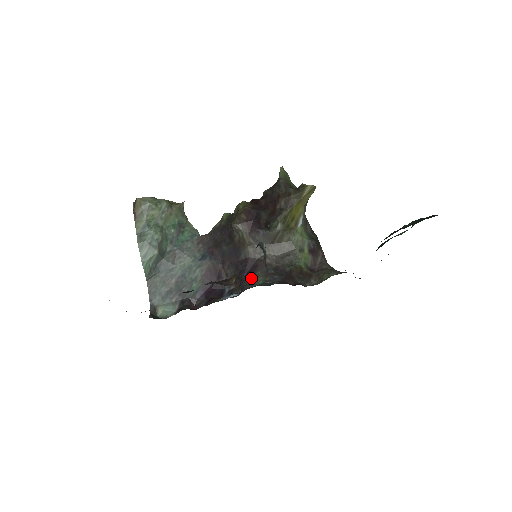
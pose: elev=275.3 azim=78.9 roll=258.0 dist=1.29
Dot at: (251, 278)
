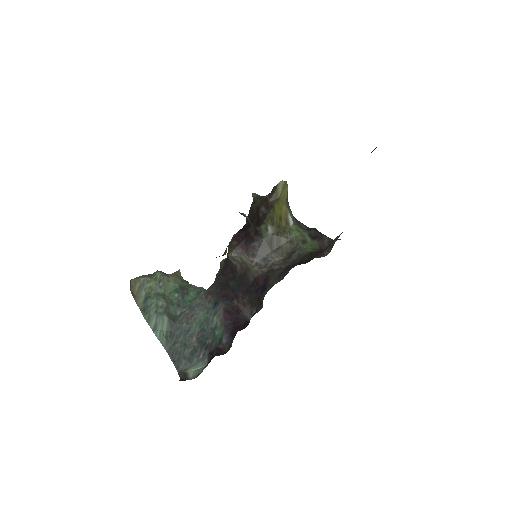
Dot at: (266, 289)
